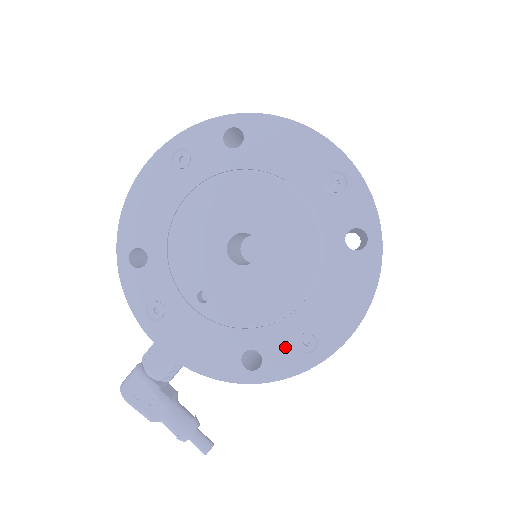
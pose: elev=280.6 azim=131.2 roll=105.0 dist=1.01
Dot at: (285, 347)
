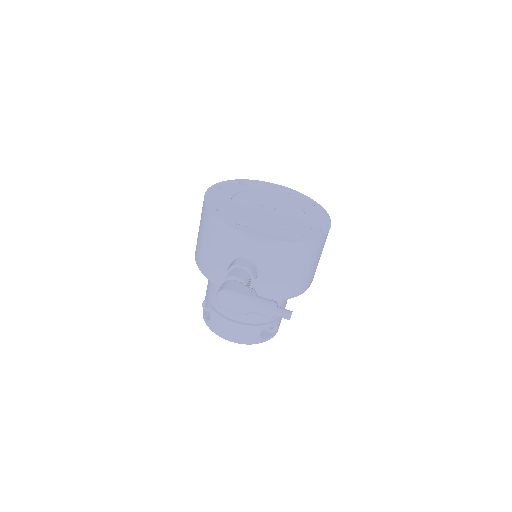
Dot at: (309, 230)
